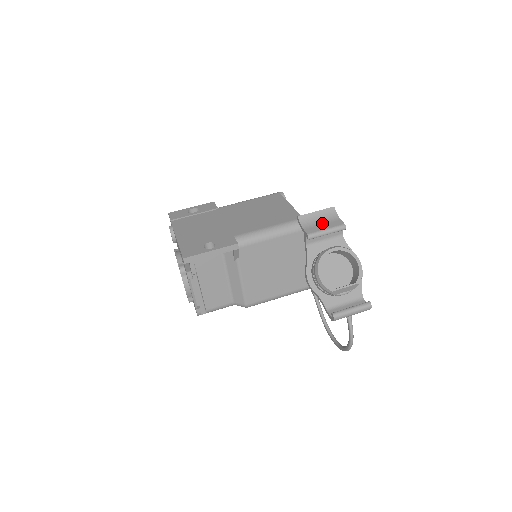
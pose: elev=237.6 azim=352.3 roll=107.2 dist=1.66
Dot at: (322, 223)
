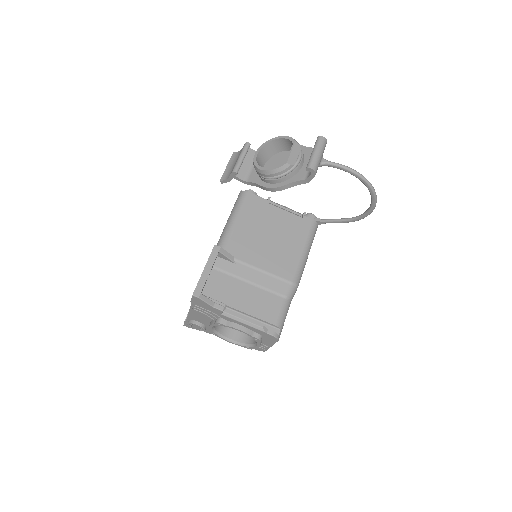
Dot at: (235, 162)
